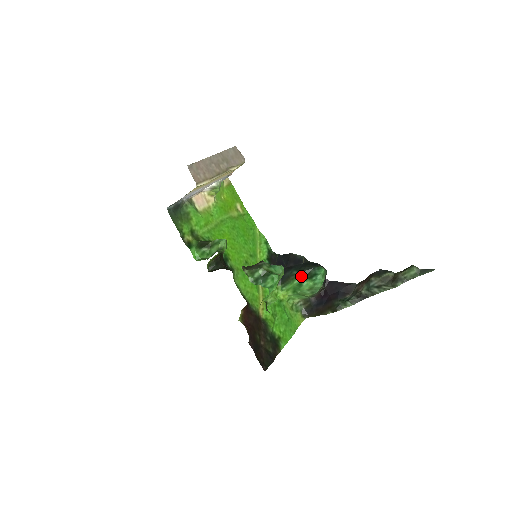
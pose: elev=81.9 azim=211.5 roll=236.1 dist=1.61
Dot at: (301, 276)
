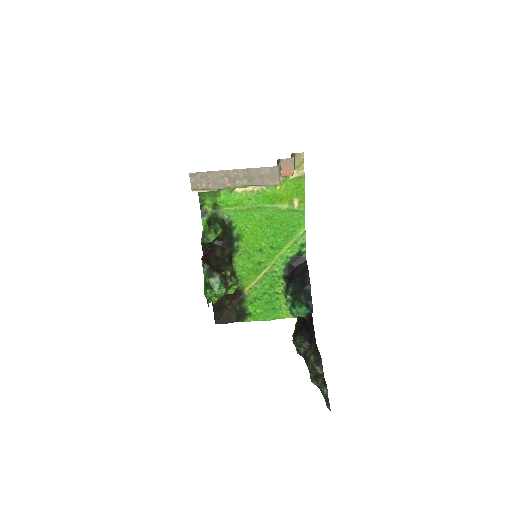
Dot at: (288, 296)
